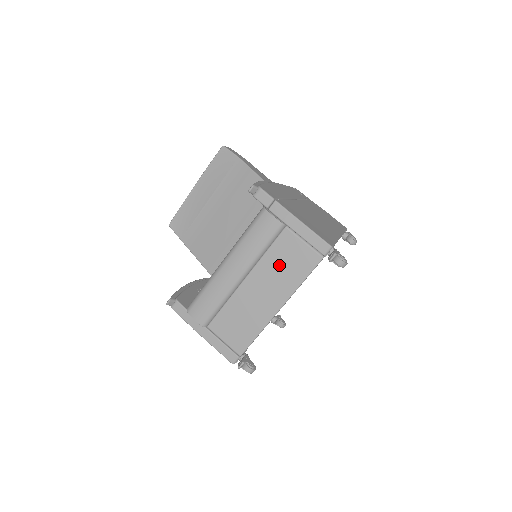
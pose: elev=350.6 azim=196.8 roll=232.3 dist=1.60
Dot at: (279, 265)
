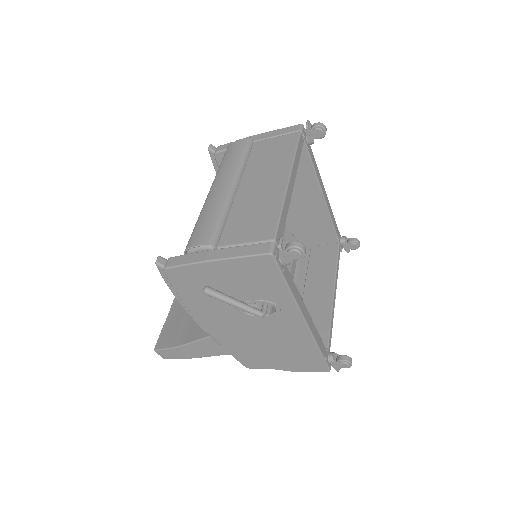
Dot at: (265, 160)
